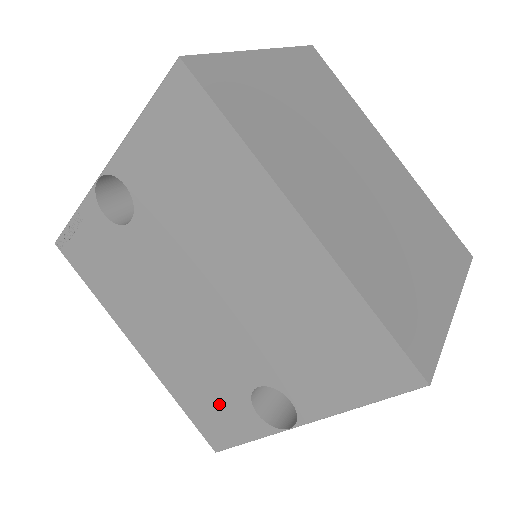
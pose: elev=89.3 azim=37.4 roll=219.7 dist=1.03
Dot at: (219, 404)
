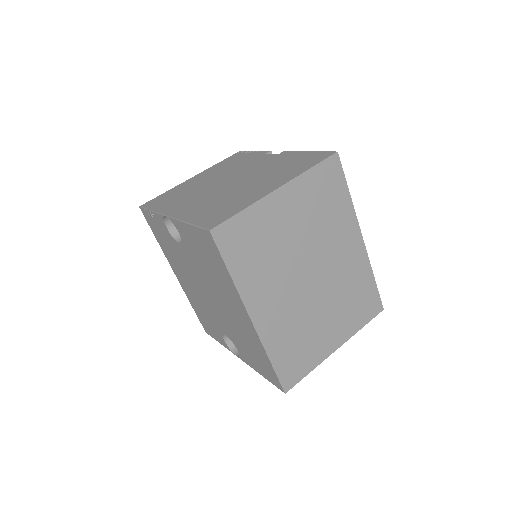
Dot at: (209, 324)
